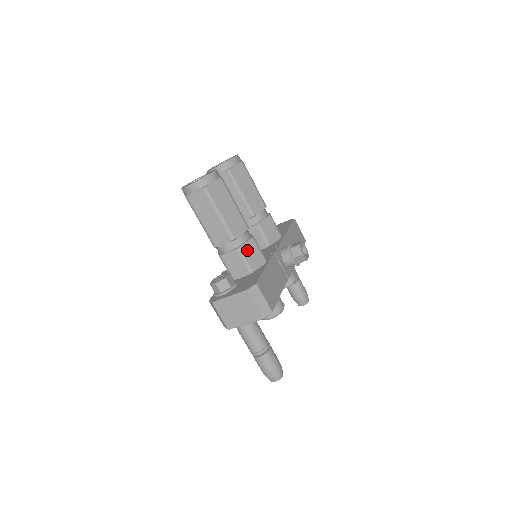
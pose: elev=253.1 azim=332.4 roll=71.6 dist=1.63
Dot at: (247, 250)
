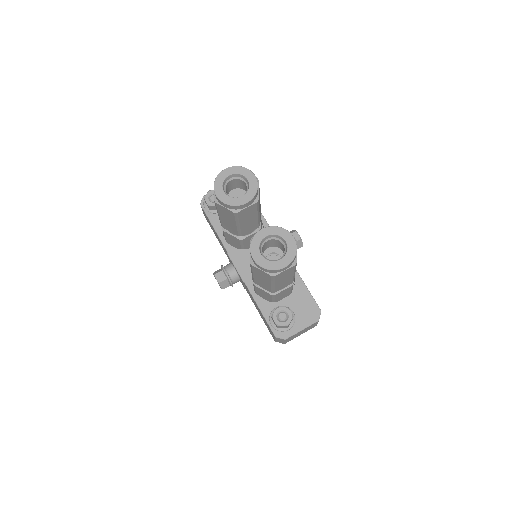
Dot at: occluded
